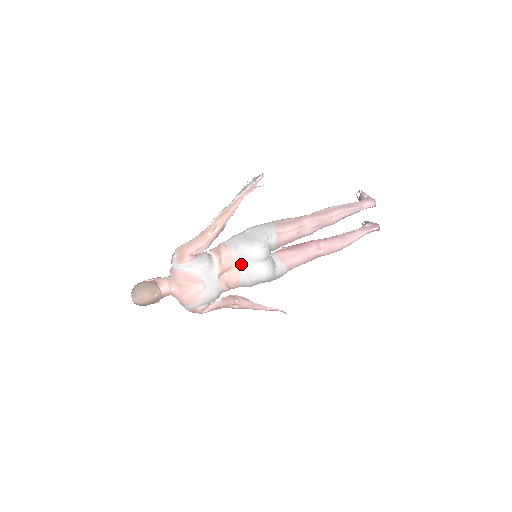
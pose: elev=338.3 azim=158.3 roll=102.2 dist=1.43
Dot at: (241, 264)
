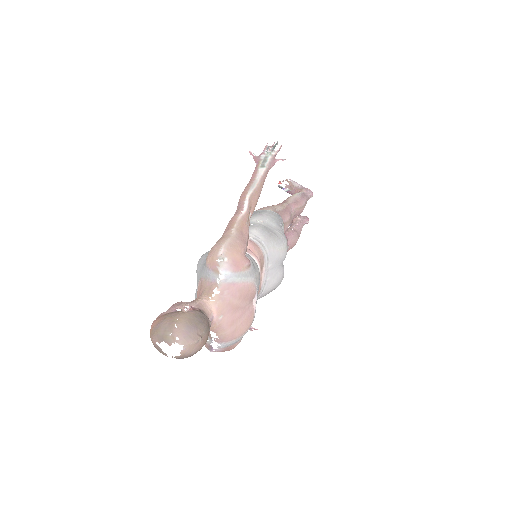
Dot at: (268, 267)
